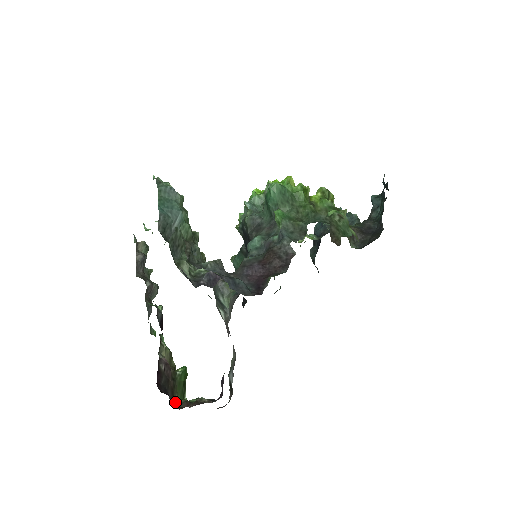
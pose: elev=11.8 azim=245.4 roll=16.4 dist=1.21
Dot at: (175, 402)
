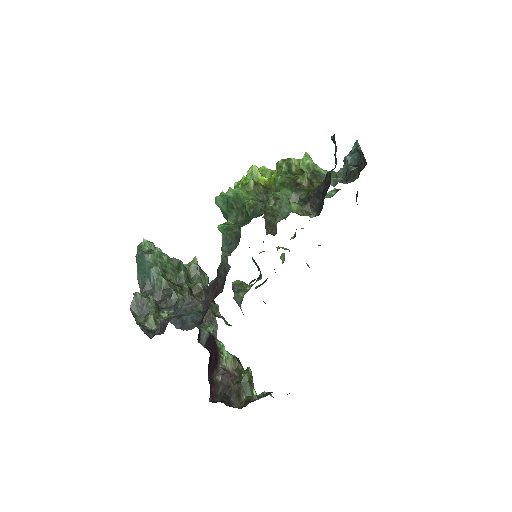
Dot at: (243, 401)
